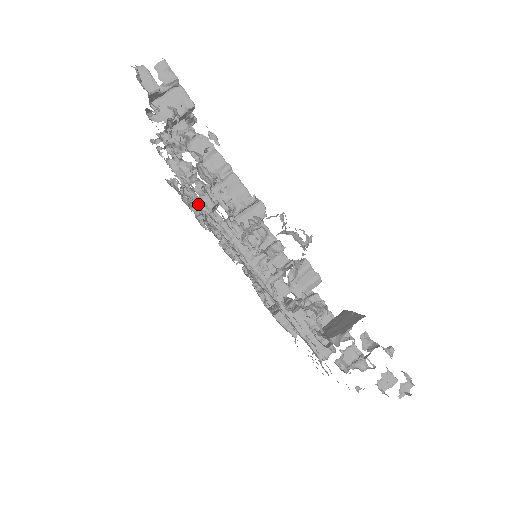
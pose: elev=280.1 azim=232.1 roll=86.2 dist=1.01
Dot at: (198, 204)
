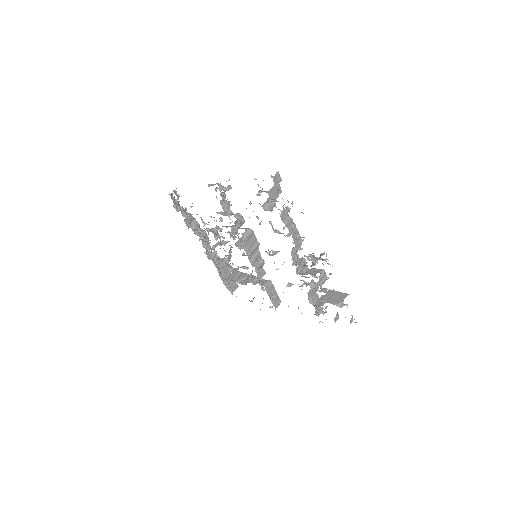
Dot at: occluded
